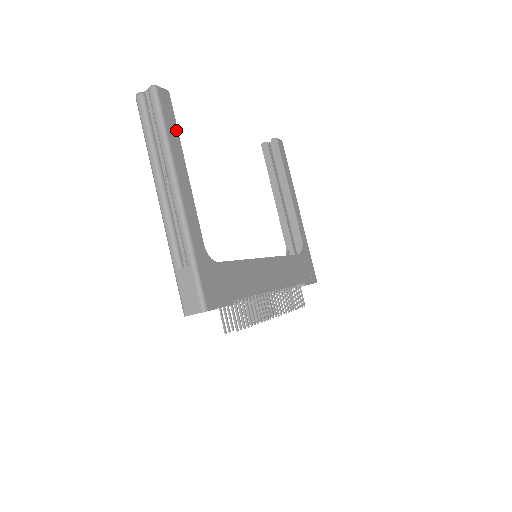
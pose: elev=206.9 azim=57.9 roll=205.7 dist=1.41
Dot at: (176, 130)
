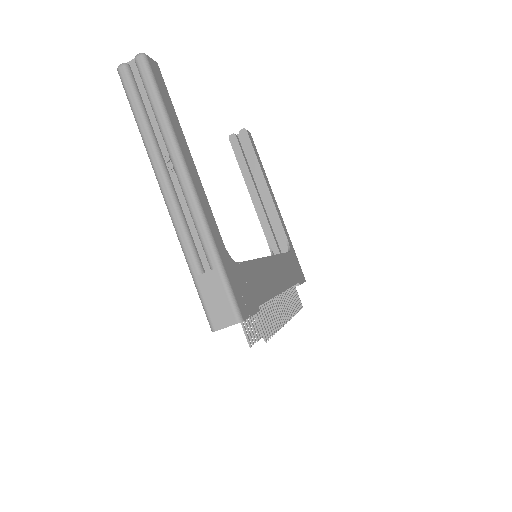
Dot at: (172, 108)
